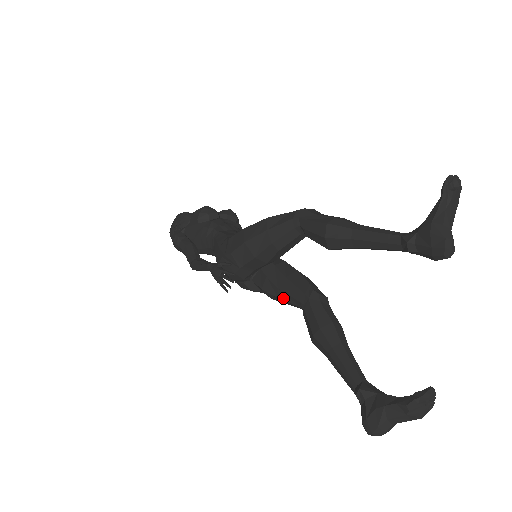
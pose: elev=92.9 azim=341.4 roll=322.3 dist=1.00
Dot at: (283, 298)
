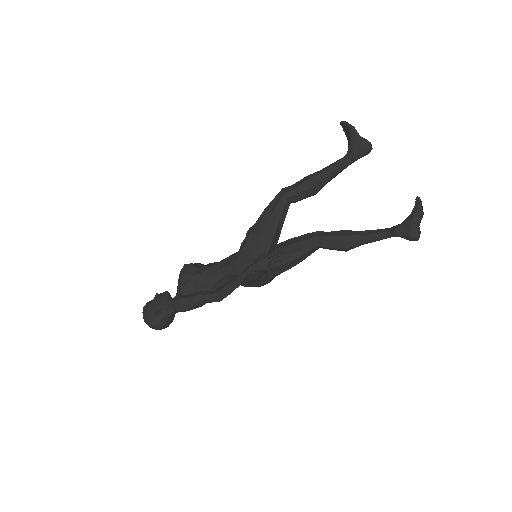
Dot at: (300, 255)
